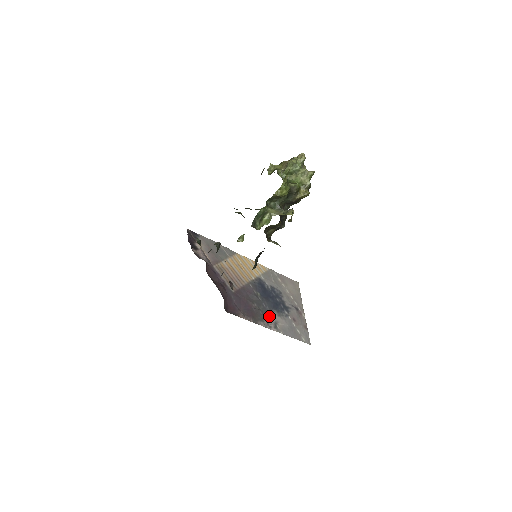
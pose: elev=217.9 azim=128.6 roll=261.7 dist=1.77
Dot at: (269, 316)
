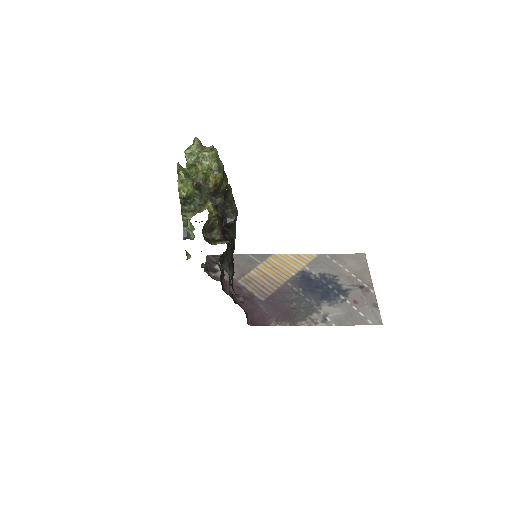
Dot at: (315, 311)
